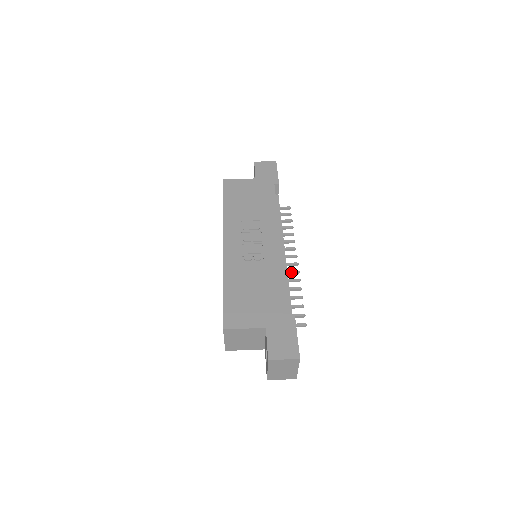
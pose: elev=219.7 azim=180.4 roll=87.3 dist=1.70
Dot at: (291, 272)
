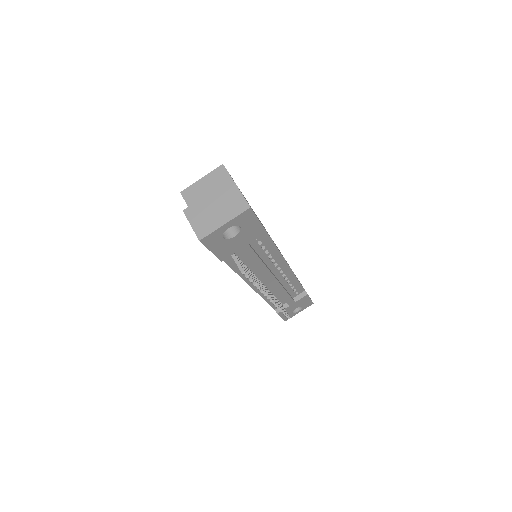
Dot at: occluded
